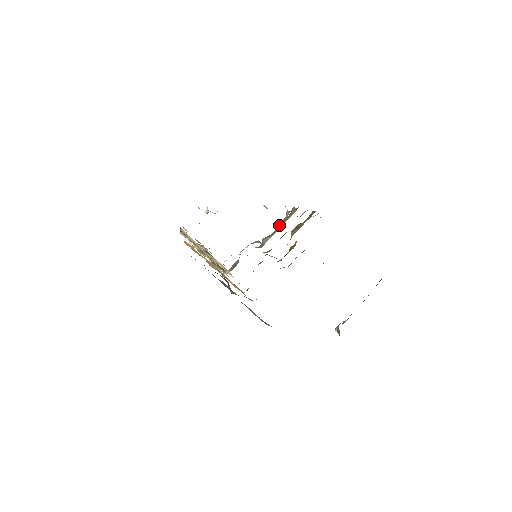
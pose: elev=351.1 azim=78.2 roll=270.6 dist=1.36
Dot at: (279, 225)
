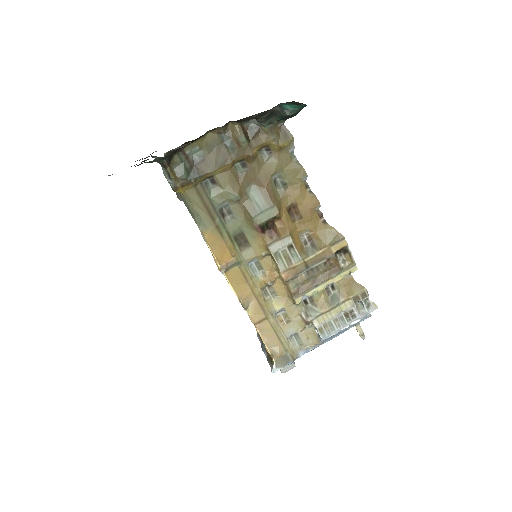
Dot at: (334, 300)
